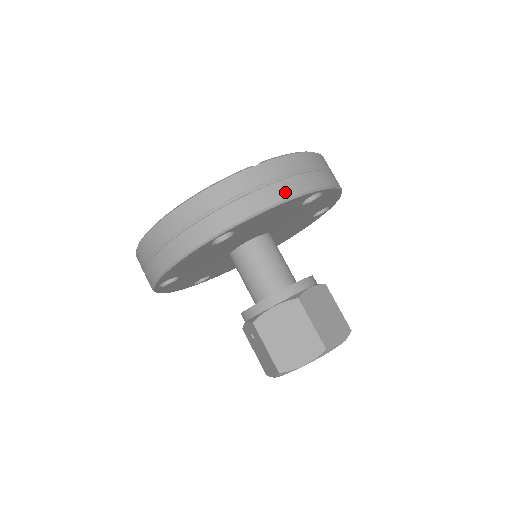
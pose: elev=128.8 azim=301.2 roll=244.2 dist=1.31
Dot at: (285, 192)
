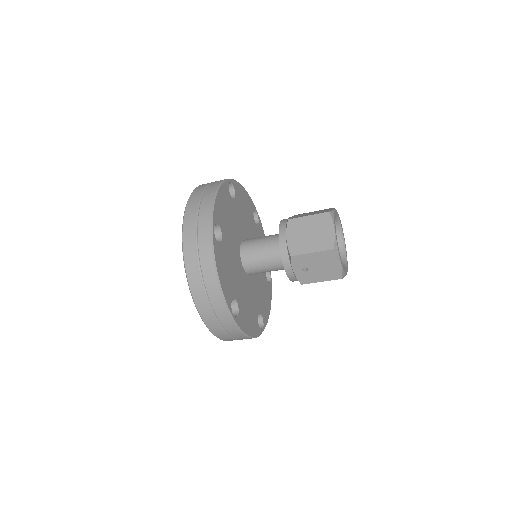
Dot at: (213, 188)
